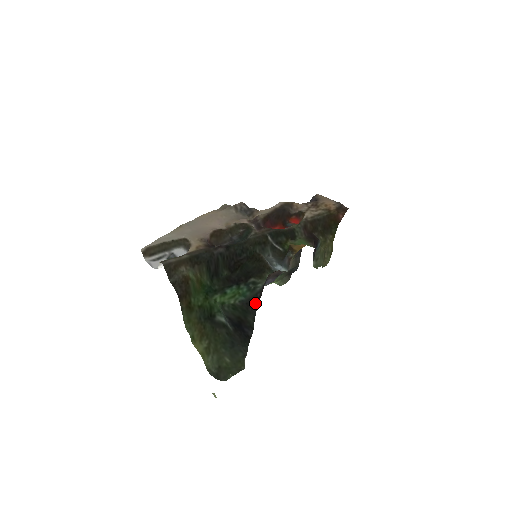
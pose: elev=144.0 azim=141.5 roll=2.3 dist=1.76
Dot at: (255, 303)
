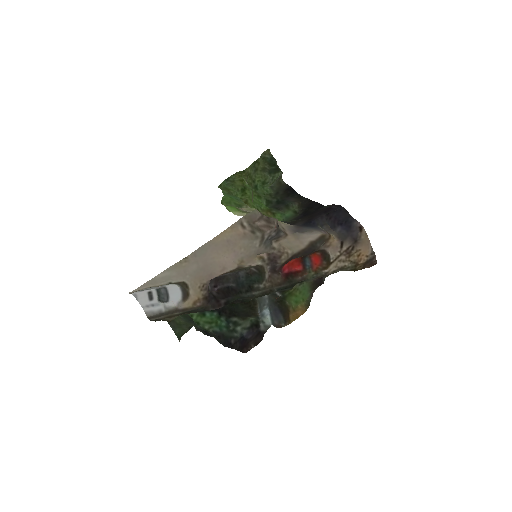
Dot at: (226, 343)
